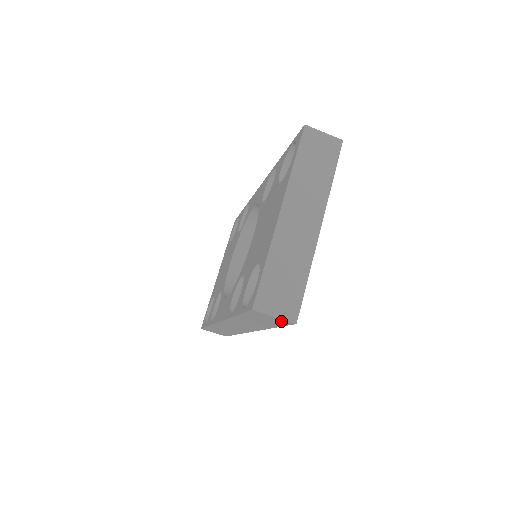
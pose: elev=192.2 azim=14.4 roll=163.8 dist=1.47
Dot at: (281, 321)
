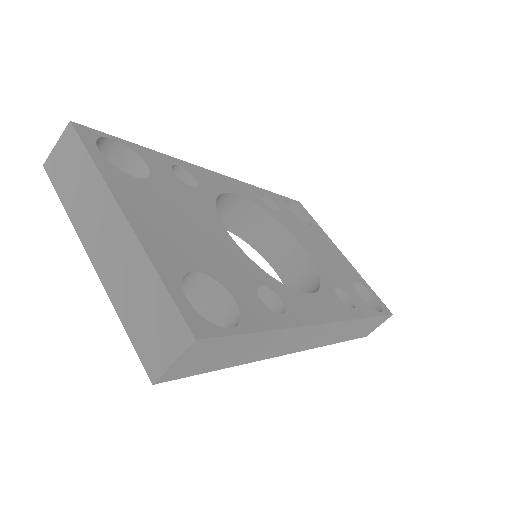
Dot at: (200, 349)
